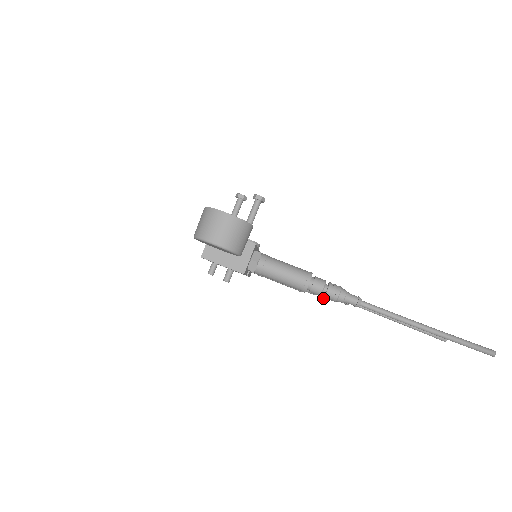
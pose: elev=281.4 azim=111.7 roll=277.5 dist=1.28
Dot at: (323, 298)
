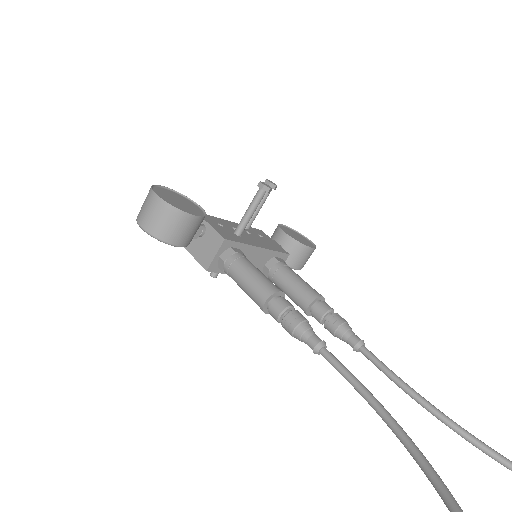
Dot at: occluded
